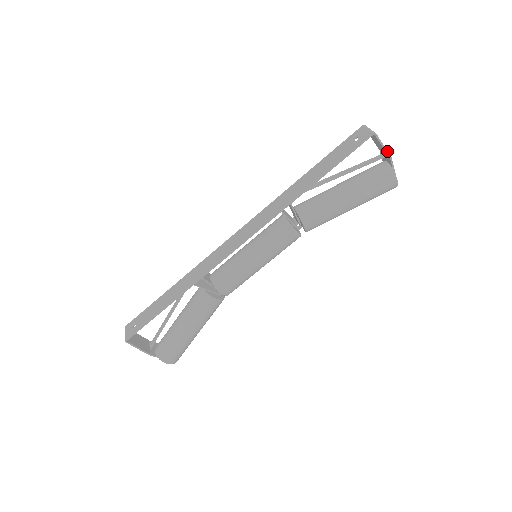
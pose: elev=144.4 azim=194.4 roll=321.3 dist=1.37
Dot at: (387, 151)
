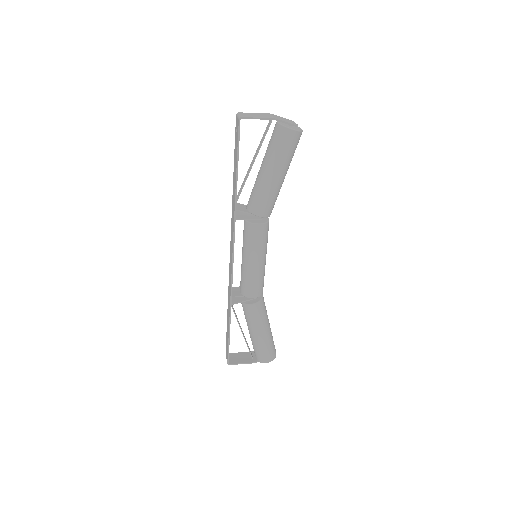
Dot at: (265, 118)
